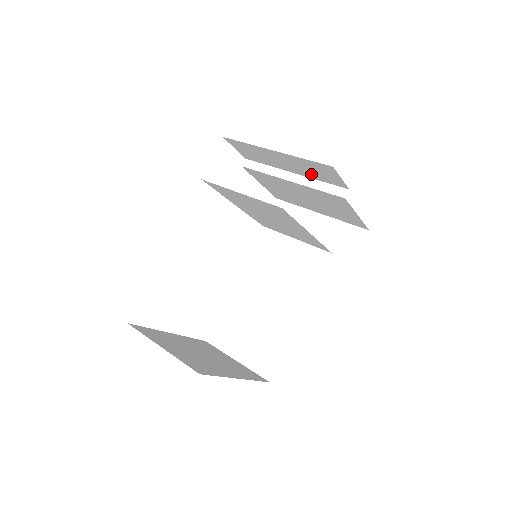
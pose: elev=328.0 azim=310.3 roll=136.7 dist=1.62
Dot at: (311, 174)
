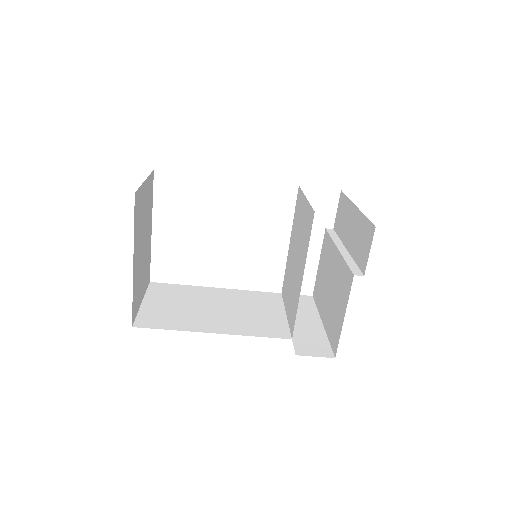
Dot at: (356, 249)
